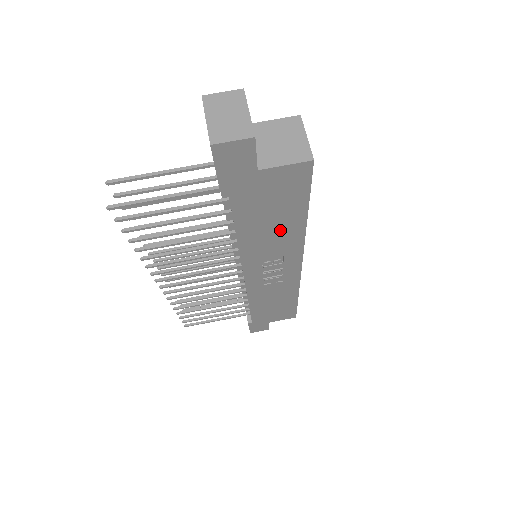
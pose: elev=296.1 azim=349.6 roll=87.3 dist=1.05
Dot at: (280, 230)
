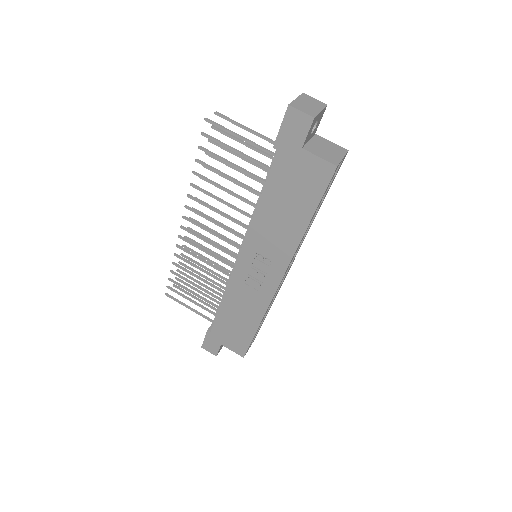
Dot at: (286, 223)
